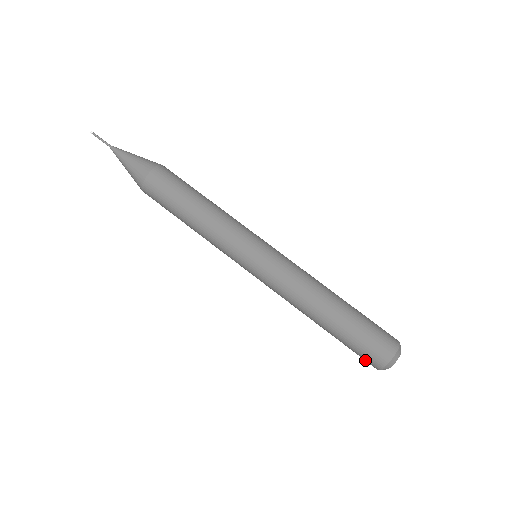
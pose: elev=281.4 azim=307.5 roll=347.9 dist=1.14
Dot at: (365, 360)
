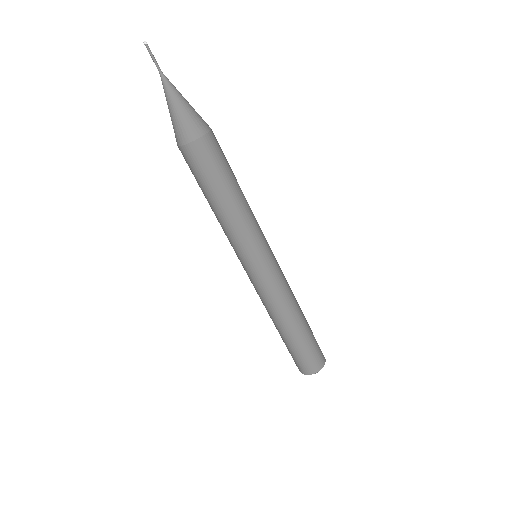
Dot at: occluded
